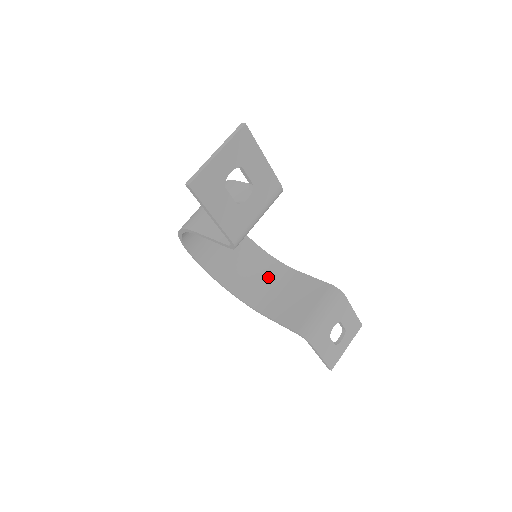
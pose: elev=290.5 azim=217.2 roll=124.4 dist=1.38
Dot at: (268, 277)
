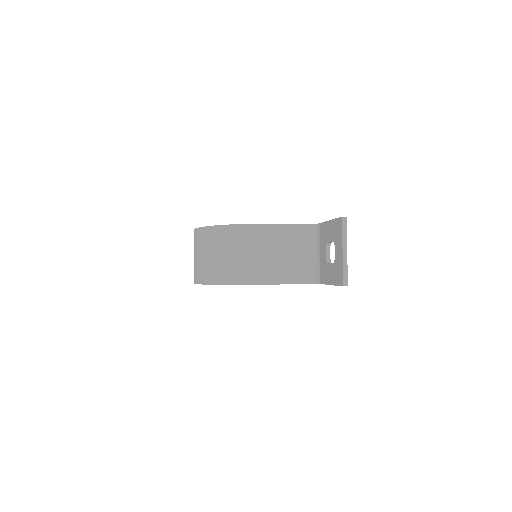
Dot at: occluded
